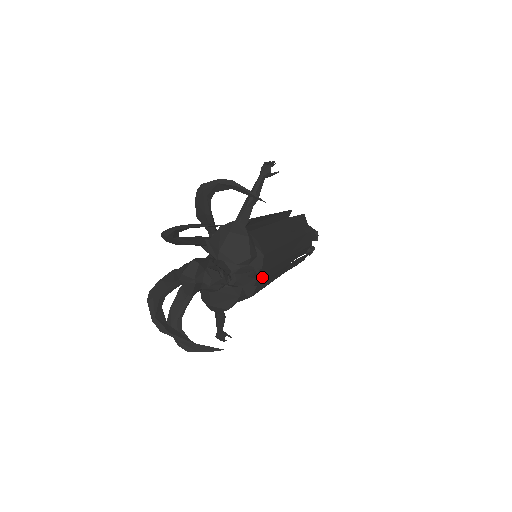
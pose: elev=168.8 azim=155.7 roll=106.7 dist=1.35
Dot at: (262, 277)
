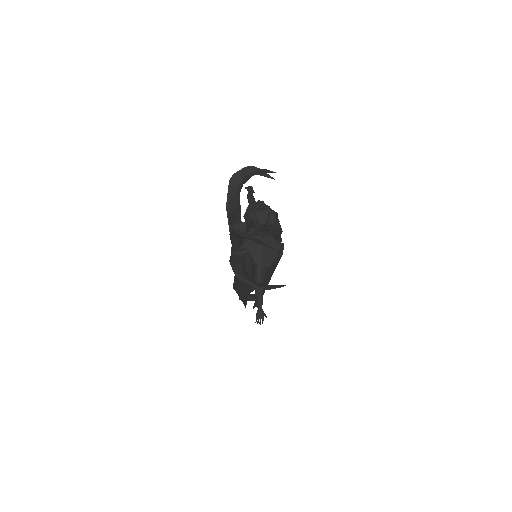
Dot at: occluded
